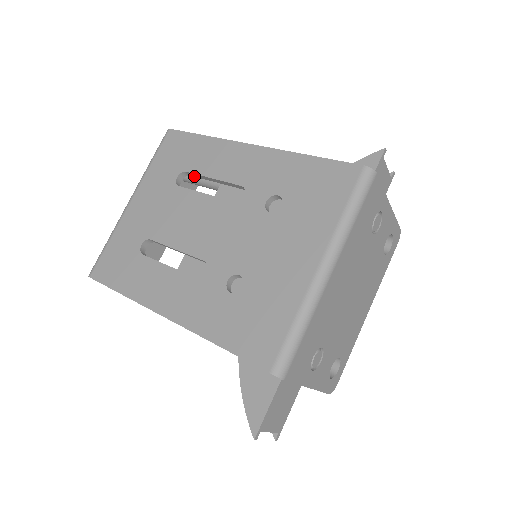
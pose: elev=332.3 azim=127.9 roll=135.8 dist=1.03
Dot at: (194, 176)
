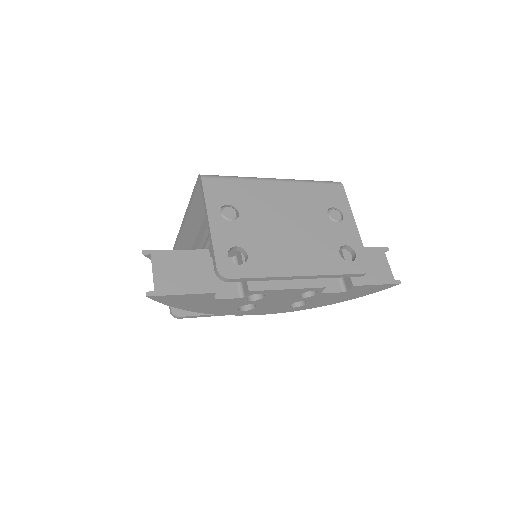
Dot at: occluded
